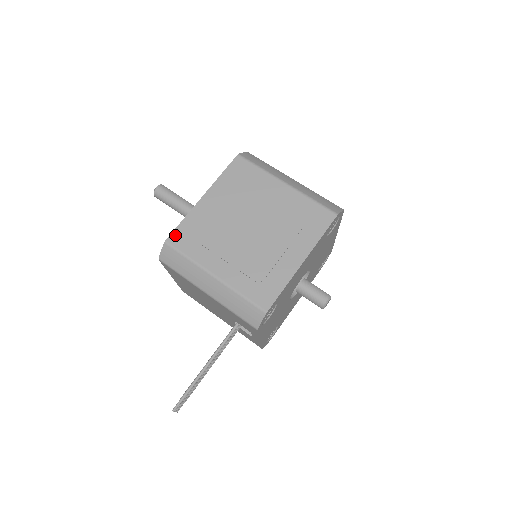
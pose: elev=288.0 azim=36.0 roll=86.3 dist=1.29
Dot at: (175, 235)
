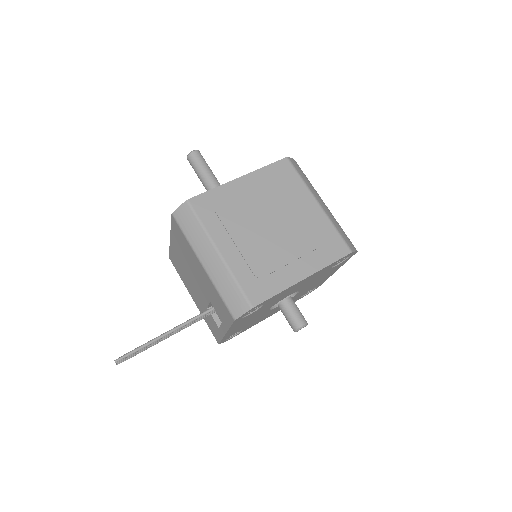
Dot at: (199, 199)
